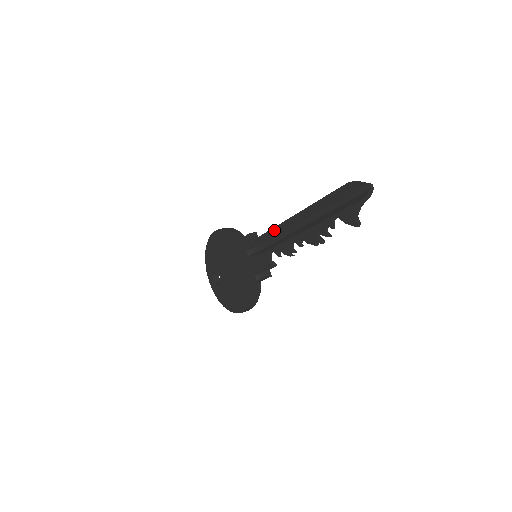
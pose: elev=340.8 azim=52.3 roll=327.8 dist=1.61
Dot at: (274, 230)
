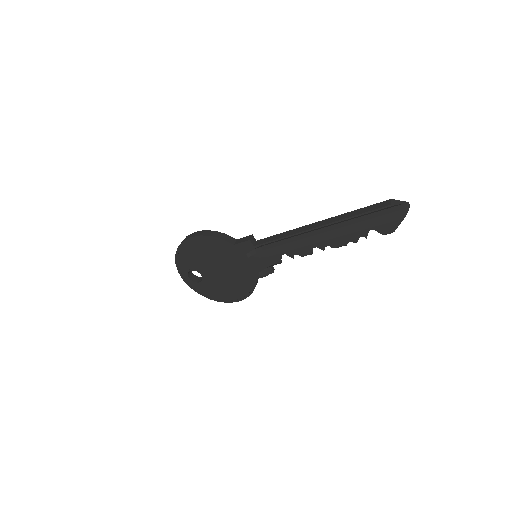
Dot at: (288, 237)
